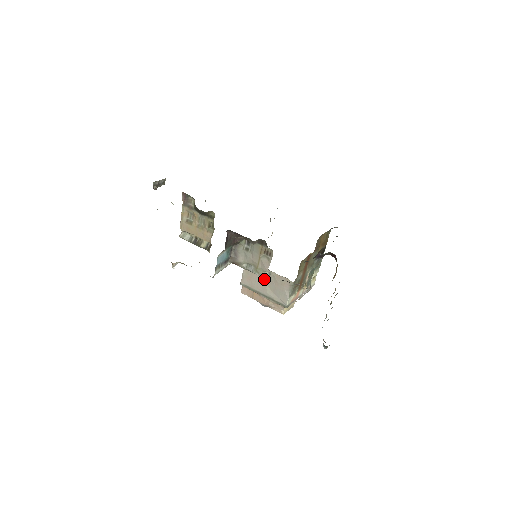
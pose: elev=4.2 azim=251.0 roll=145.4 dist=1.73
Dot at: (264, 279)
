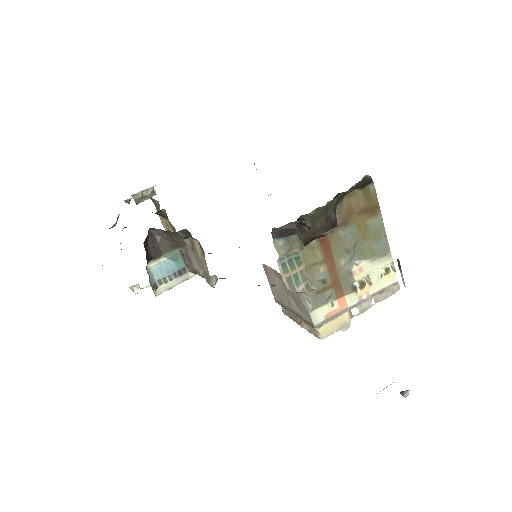
Dot at: (284, 288)
